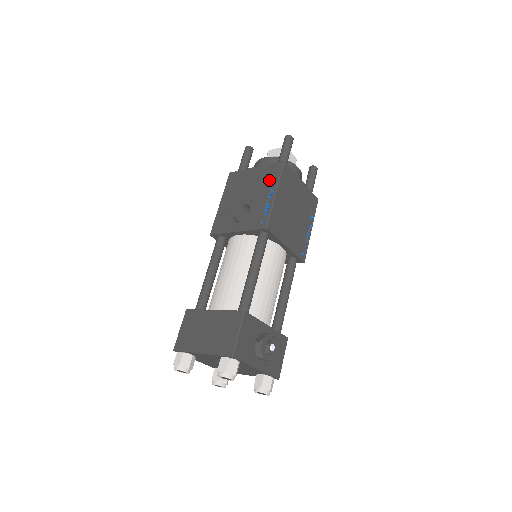
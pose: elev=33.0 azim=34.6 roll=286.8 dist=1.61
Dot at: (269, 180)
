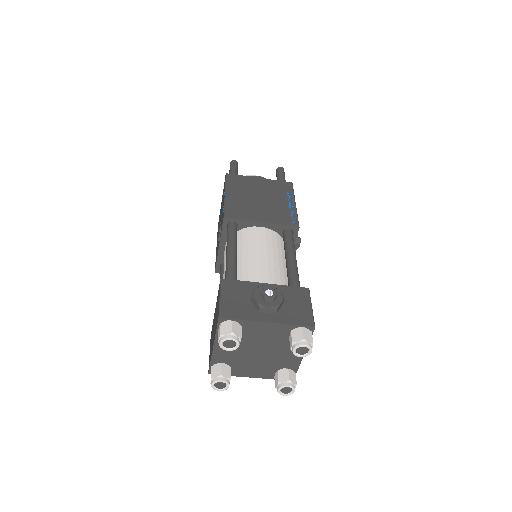
Dot at: (223, 194)
